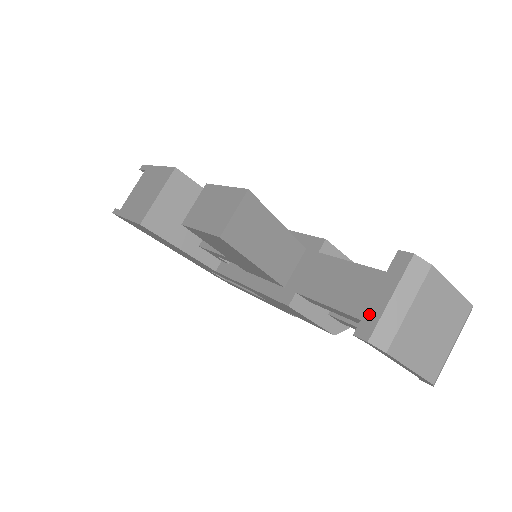
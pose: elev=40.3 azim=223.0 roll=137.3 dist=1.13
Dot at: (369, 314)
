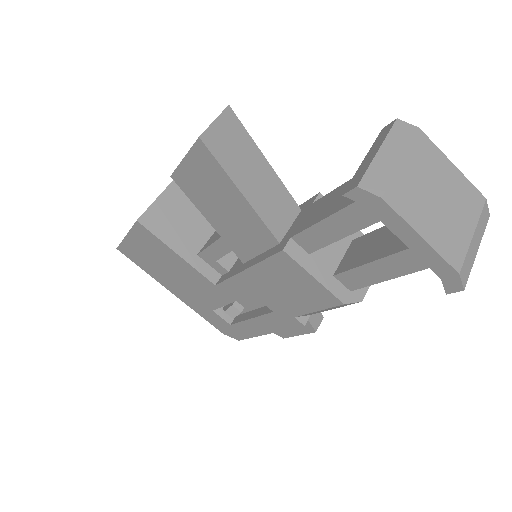
Dot at: (357, 173)
